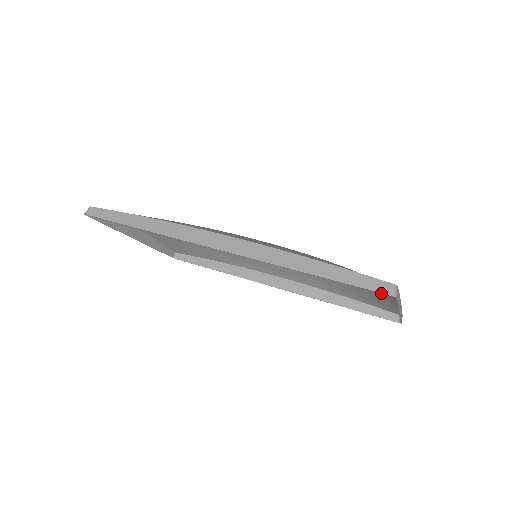
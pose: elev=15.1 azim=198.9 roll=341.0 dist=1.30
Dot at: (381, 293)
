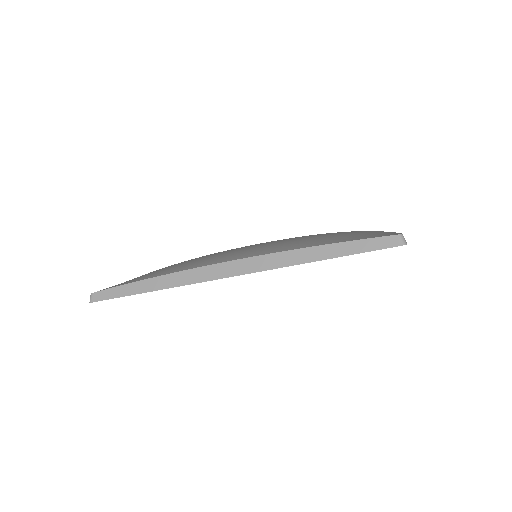
Dot at: occluded
